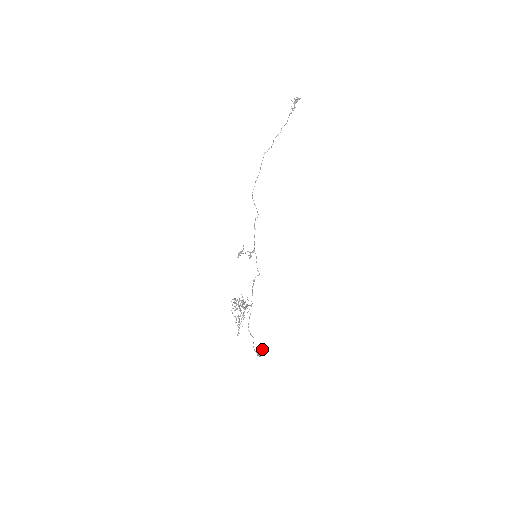
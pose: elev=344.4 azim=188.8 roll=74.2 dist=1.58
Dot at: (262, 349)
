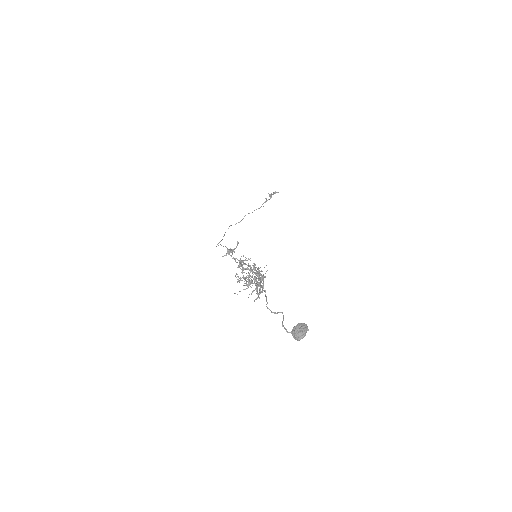
Dot at: (304, 325)
